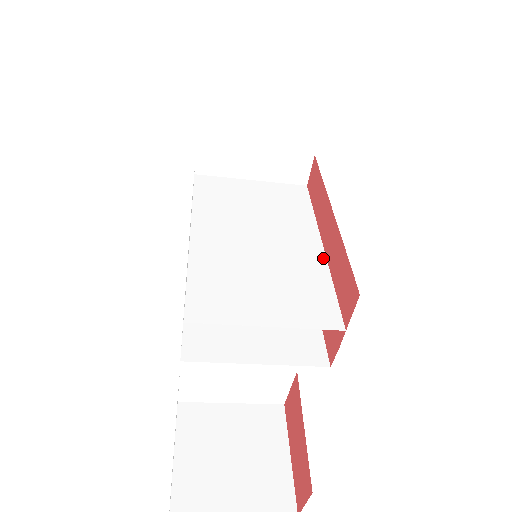
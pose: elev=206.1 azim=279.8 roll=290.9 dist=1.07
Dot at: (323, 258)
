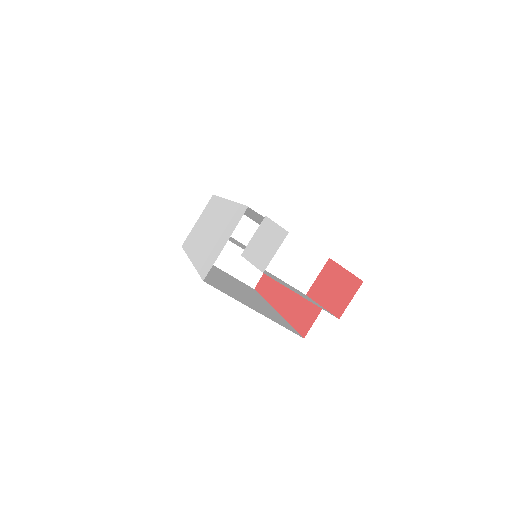
Dot at: occluded
